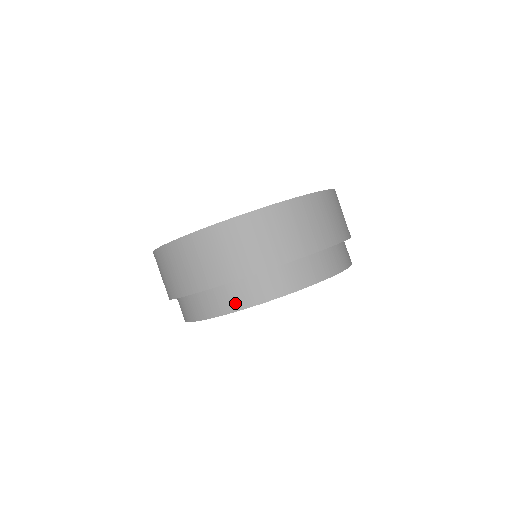
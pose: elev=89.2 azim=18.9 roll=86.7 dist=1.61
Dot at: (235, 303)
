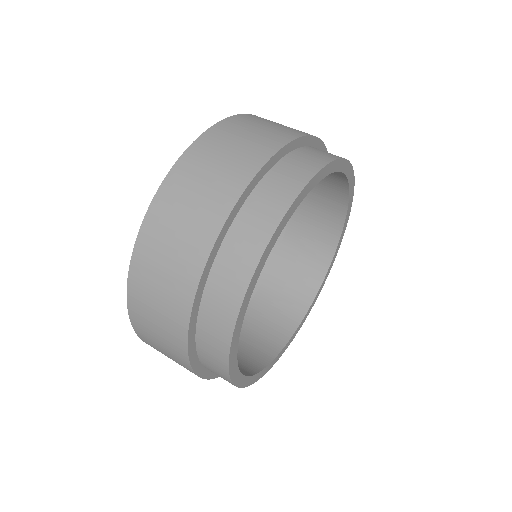
Dot at: (278, 203)
